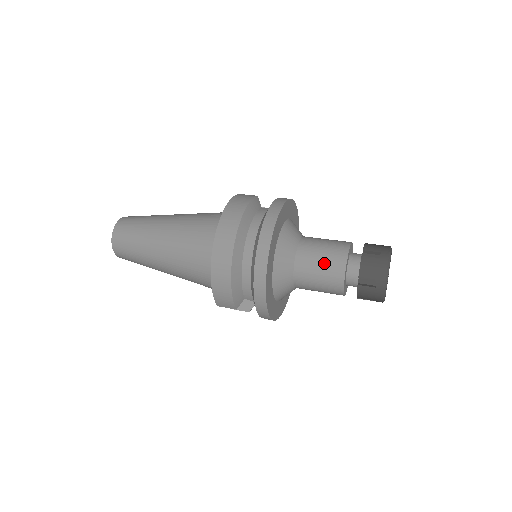
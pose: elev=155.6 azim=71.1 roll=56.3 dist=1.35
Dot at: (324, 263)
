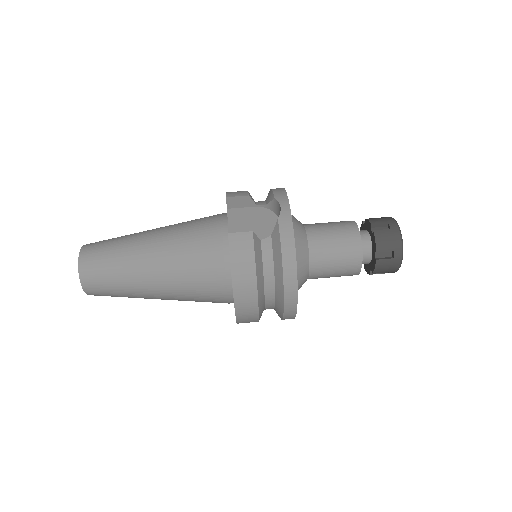
Dot at: (339, 272)
